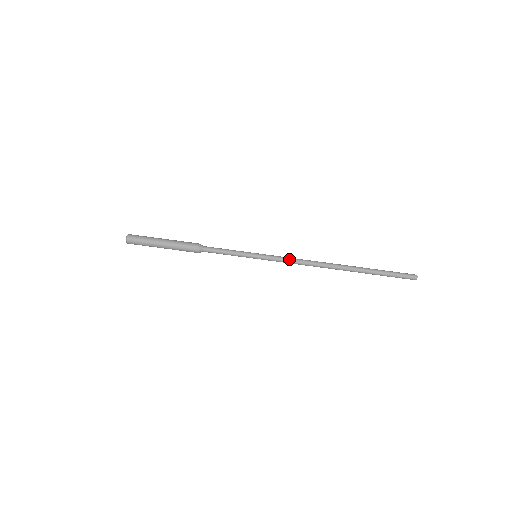
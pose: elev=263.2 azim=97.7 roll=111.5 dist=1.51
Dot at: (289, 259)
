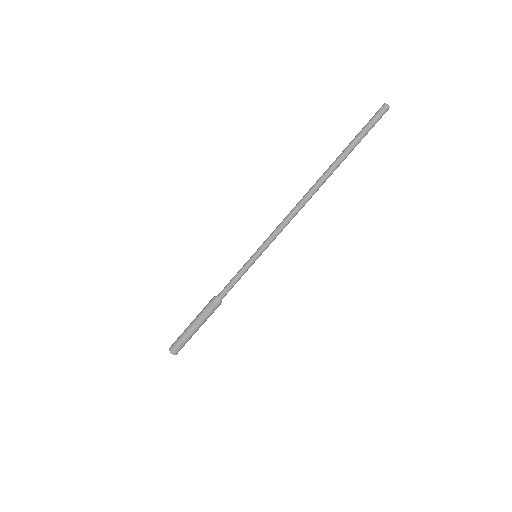
Dot at: (278, 227)
